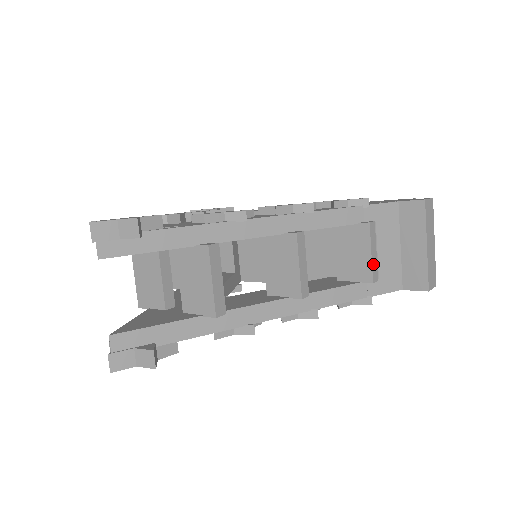
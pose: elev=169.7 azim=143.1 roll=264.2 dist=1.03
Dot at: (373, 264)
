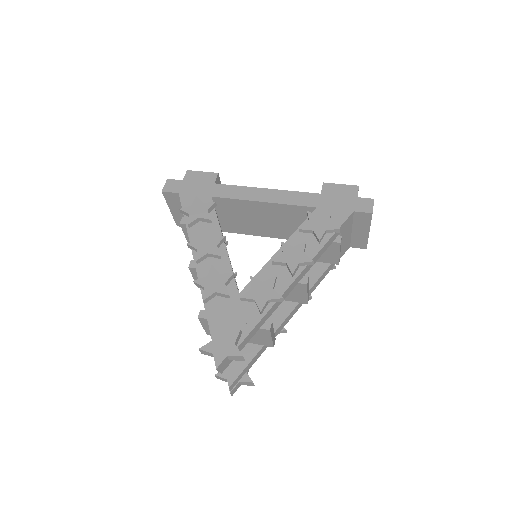
Dot at: occluded
